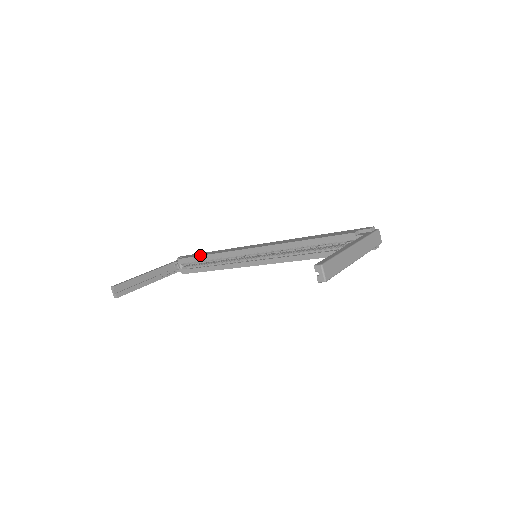
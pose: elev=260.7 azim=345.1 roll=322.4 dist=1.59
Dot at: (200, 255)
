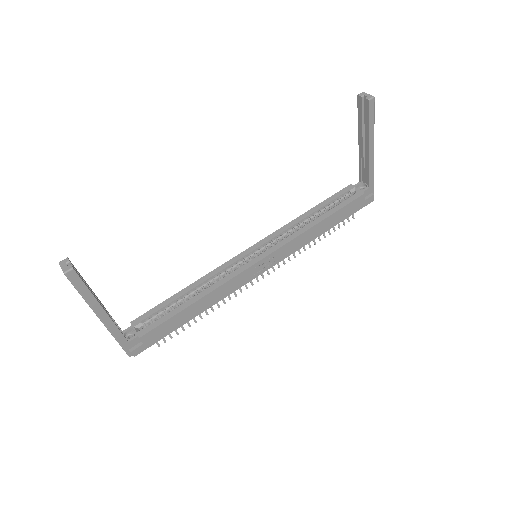
Dot at: (171, 297)
